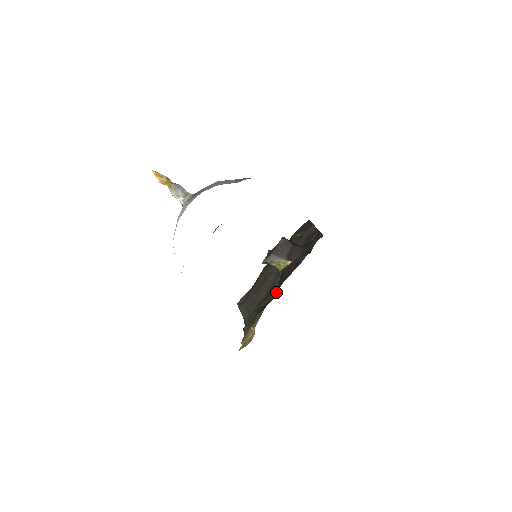
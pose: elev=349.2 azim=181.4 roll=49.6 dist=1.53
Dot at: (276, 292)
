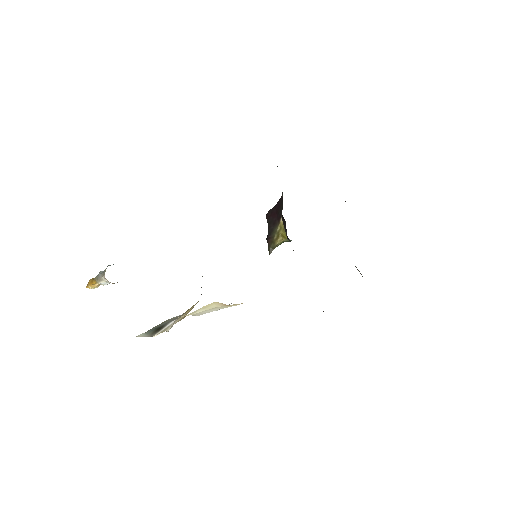
Dot at: occluded
